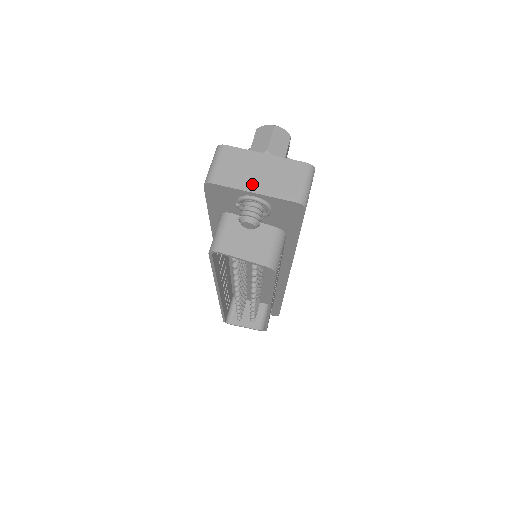
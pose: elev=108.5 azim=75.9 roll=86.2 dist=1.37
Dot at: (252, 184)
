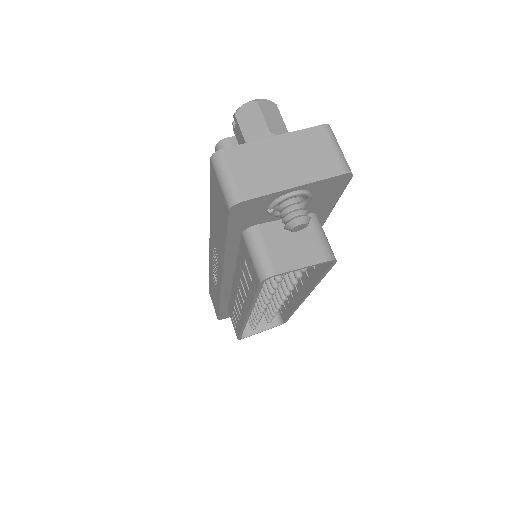
Dot at: (285, 179)
